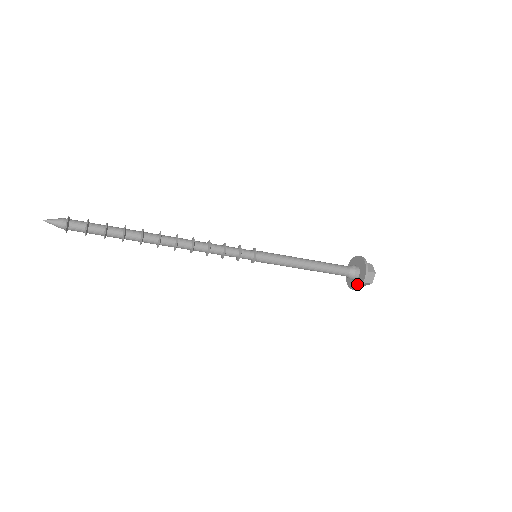
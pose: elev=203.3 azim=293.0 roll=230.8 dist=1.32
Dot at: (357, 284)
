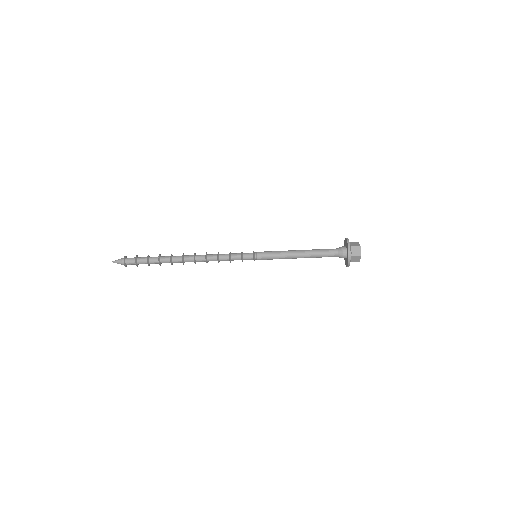
Dot at: (346, 263)
